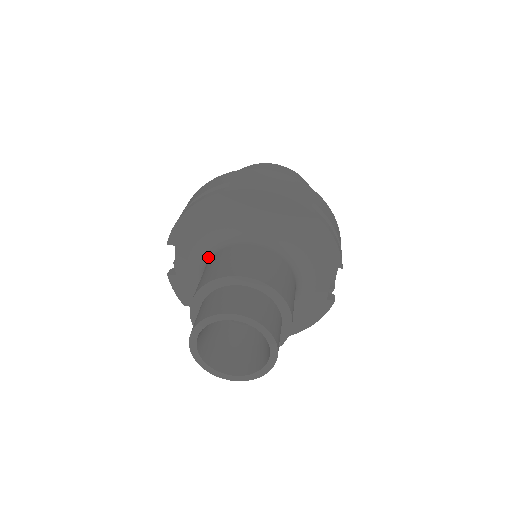
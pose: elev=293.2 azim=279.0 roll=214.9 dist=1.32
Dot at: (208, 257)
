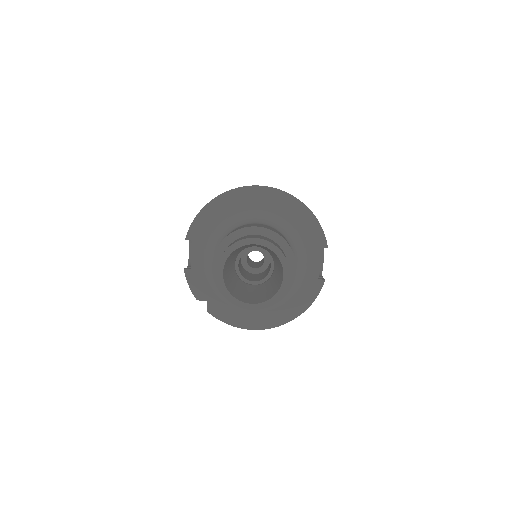
Dot at: occluded
